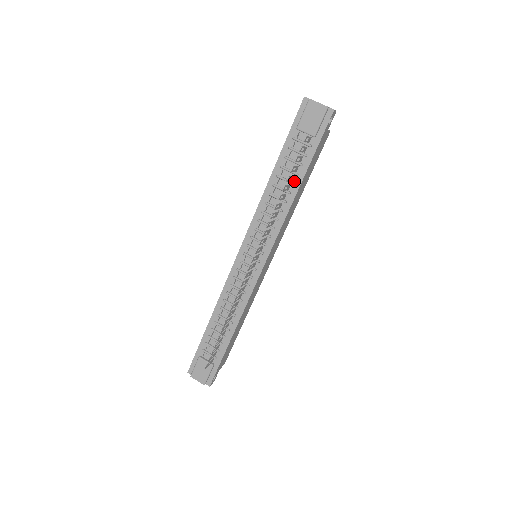
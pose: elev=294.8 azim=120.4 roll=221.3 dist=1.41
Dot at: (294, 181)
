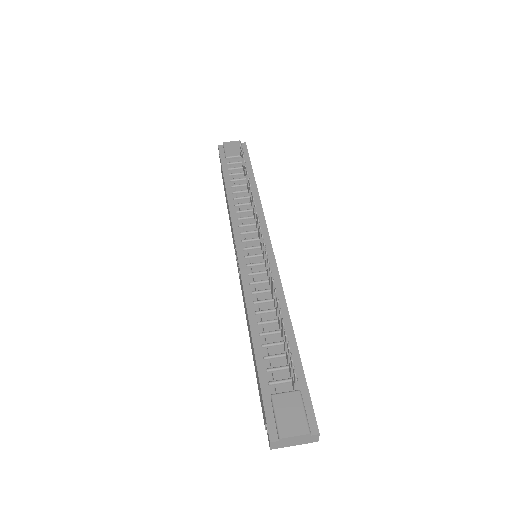
Dot at: occluded
